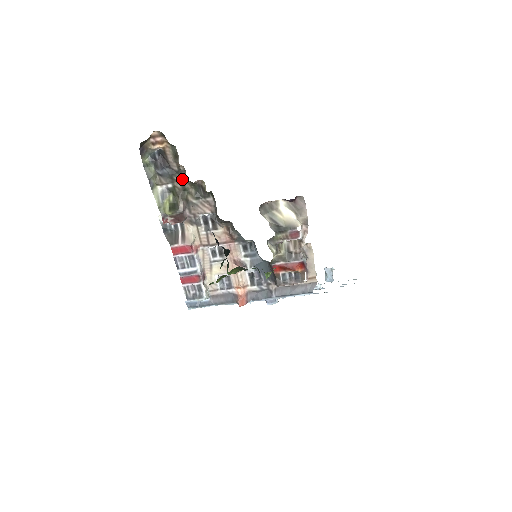
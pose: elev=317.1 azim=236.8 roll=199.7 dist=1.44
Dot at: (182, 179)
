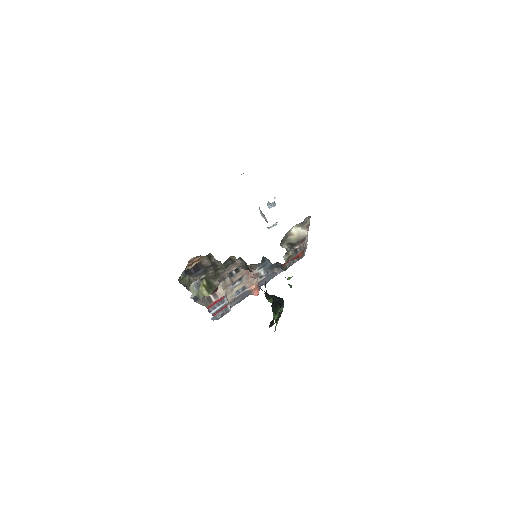
Dot at: (214, 267)
